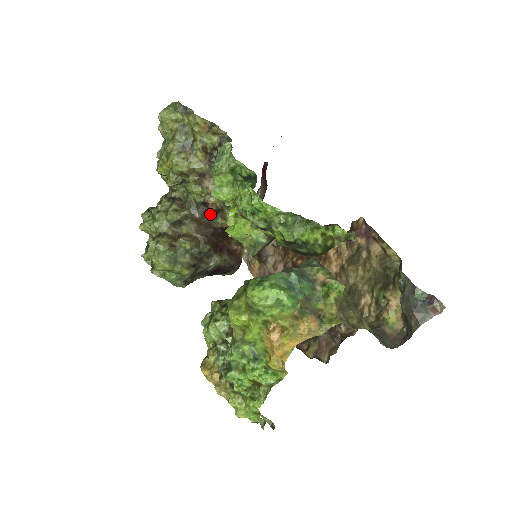
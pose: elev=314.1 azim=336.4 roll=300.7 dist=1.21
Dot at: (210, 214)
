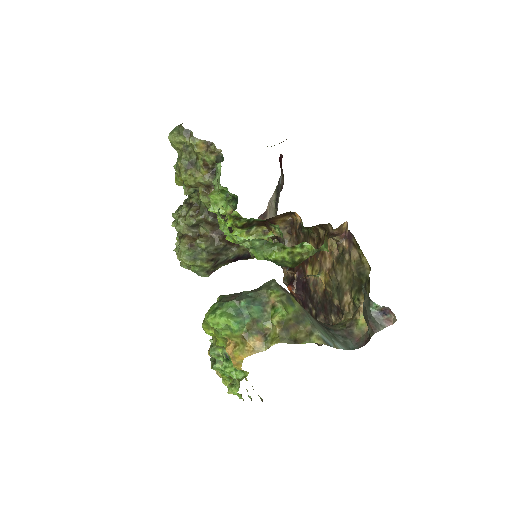
Dot at: (221, 217)
